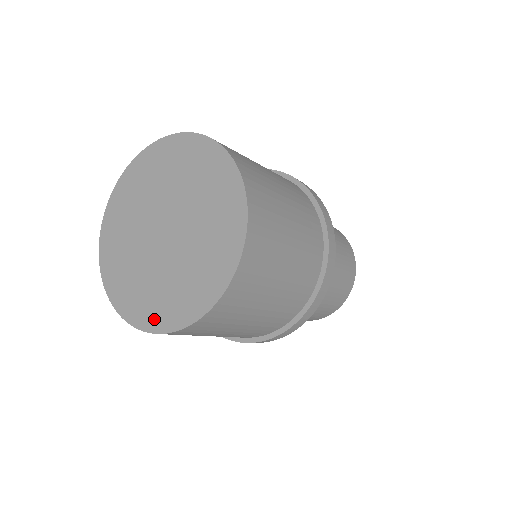
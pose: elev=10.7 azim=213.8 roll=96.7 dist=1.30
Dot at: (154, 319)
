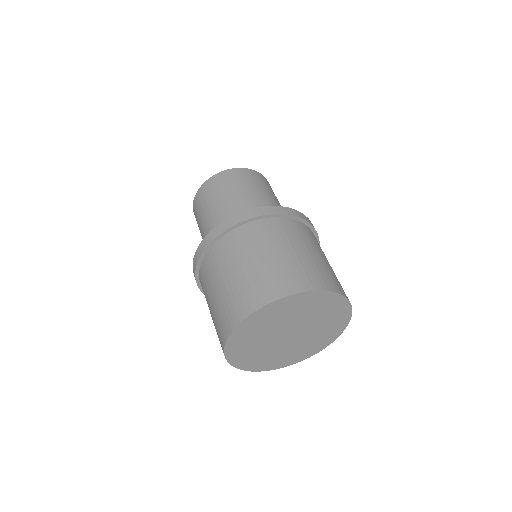
Dot at: (271, 366)
